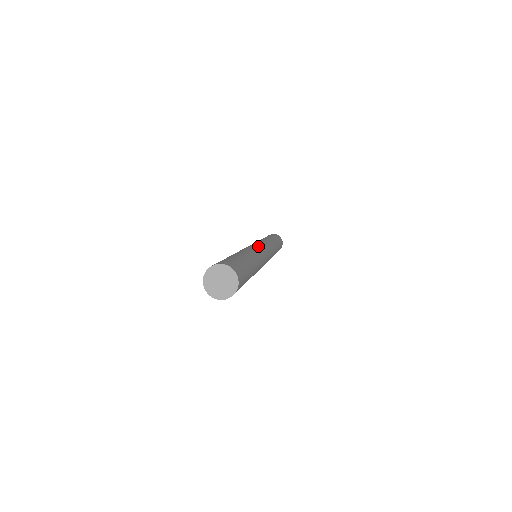
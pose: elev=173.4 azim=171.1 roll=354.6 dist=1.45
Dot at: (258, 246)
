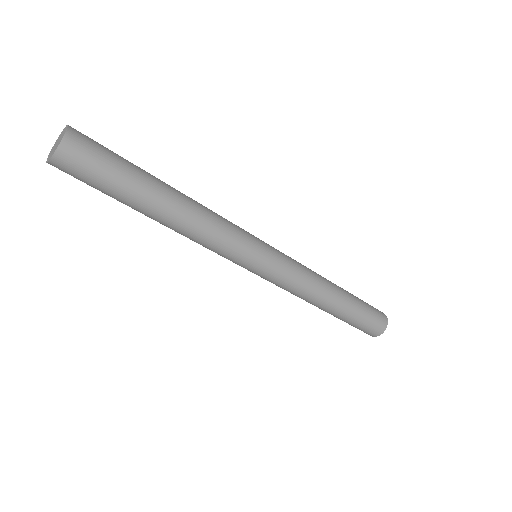
Dot at: occluded
